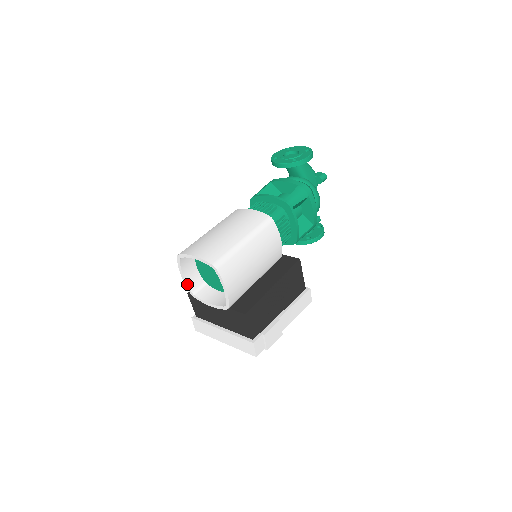
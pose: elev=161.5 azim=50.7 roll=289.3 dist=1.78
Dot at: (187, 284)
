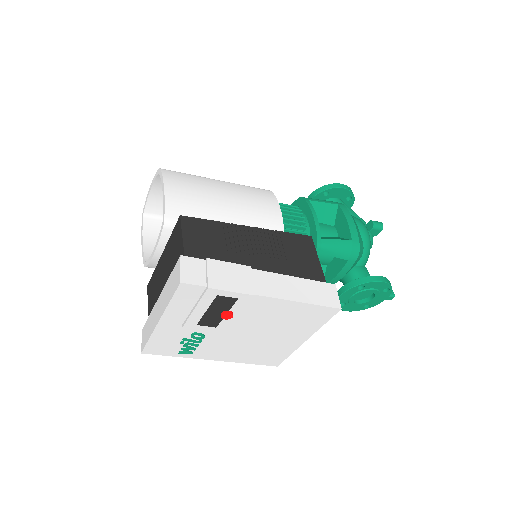
Dot at: (144, 252)
